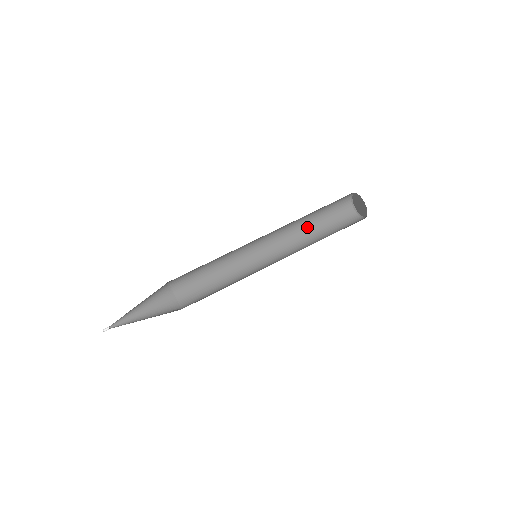
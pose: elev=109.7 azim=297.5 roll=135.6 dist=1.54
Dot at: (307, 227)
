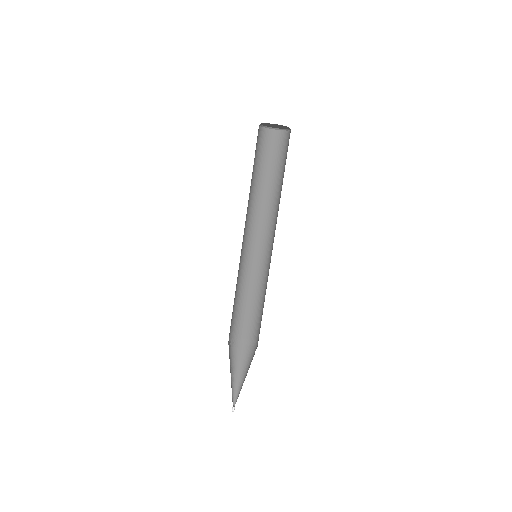
Dot at: (267, 188)
